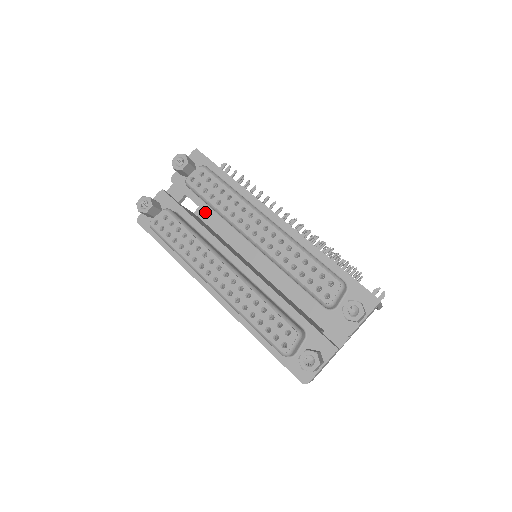
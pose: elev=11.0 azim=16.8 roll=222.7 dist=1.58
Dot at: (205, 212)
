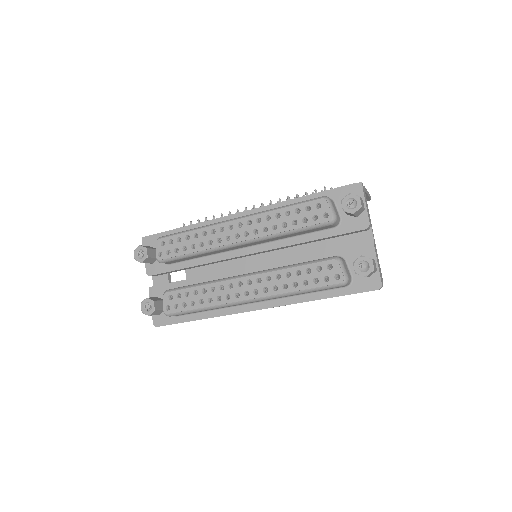
Dot at: occluded
